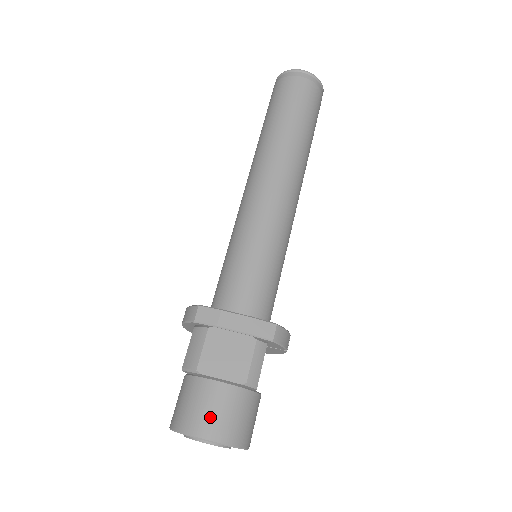
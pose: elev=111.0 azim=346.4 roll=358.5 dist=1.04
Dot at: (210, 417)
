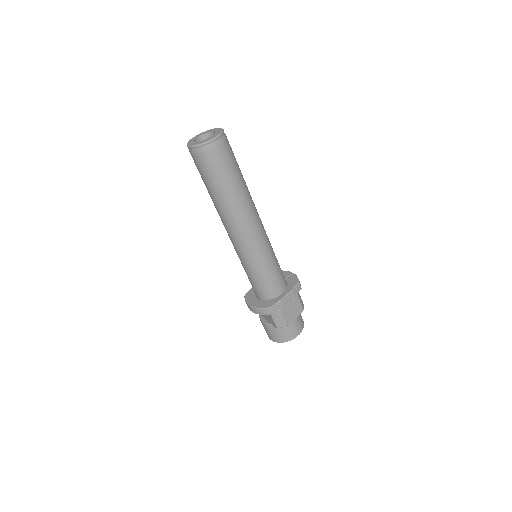
Dot at: (296, 329)
